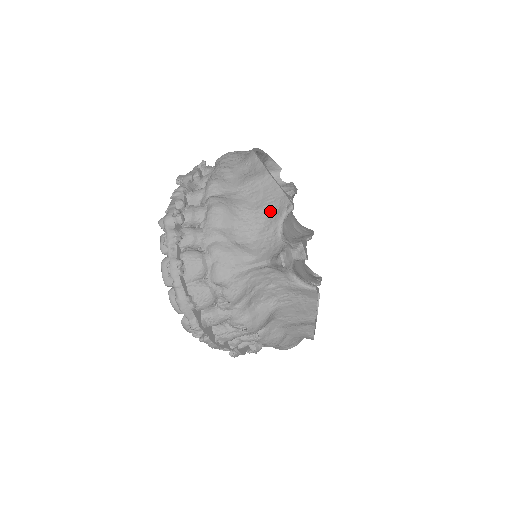
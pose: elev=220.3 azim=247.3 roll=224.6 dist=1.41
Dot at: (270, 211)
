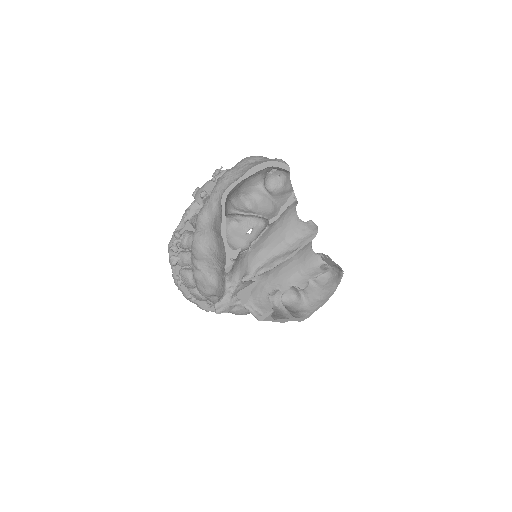
Dot at: (222, 261)
